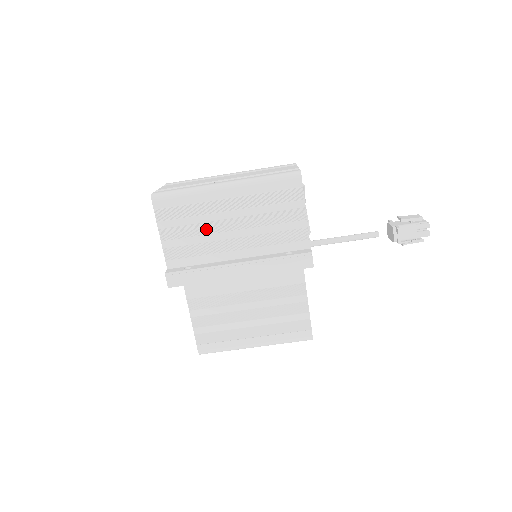
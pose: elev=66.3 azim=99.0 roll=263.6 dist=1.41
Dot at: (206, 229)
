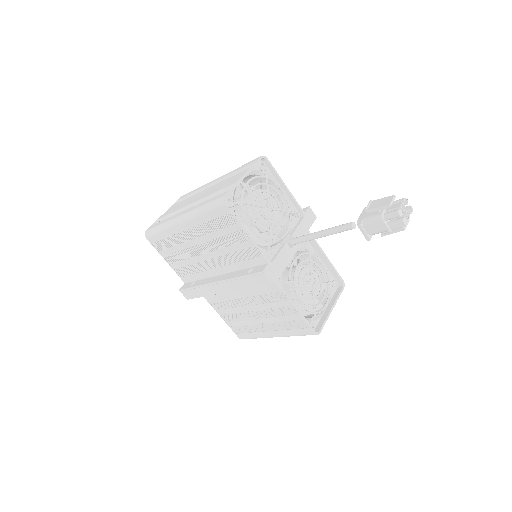
Dot at: (188, 254)
